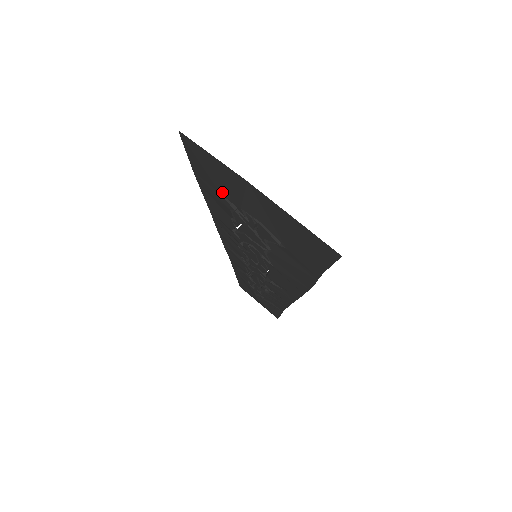
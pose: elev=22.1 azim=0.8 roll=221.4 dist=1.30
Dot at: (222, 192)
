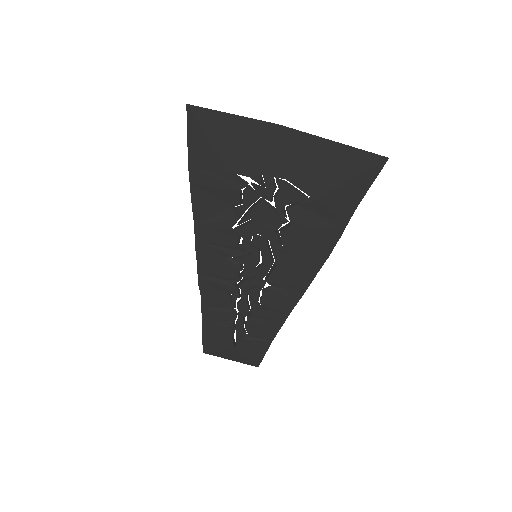
Dot at: (233, 168)
